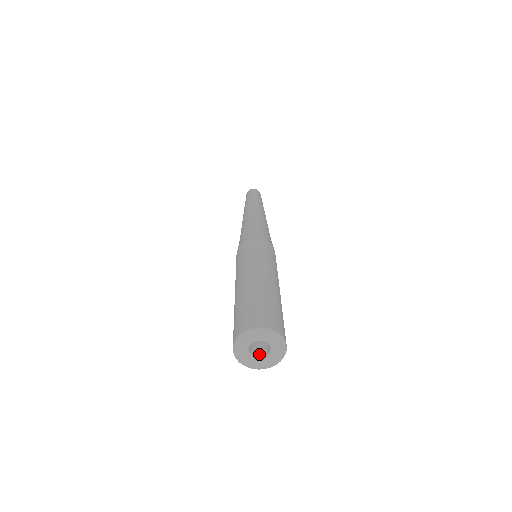
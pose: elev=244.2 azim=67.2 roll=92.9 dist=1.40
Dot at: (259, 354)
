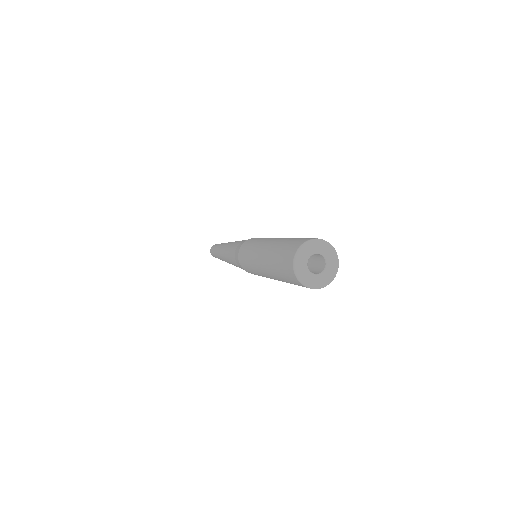
Dot at: (317, 273)
